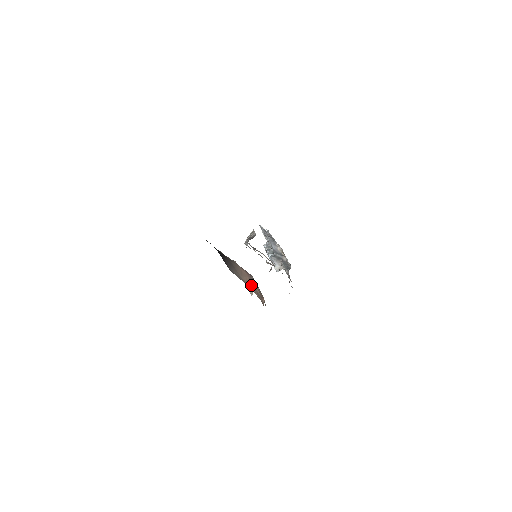
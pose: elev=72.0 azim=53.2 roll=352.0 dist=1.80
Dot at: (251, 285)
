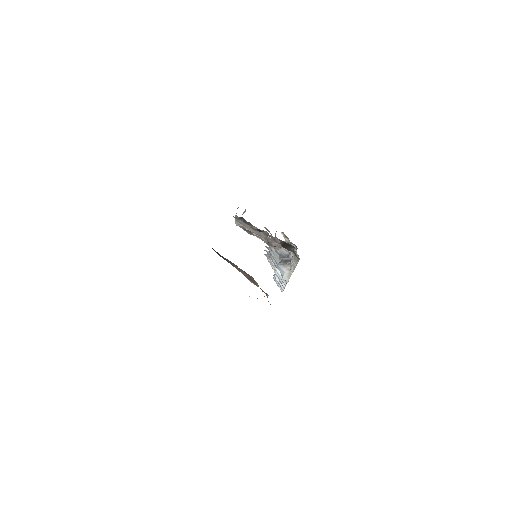
Dot at: (250, 280)
